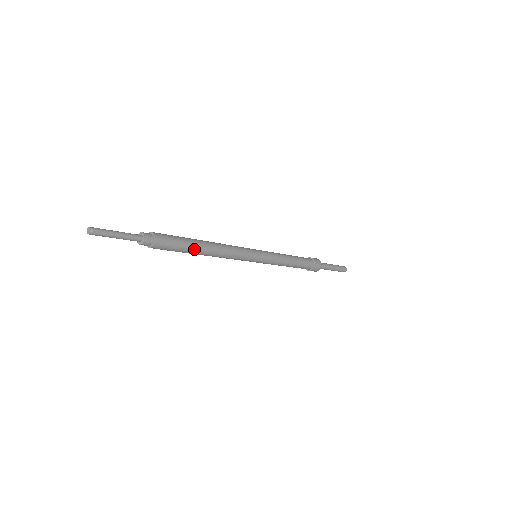
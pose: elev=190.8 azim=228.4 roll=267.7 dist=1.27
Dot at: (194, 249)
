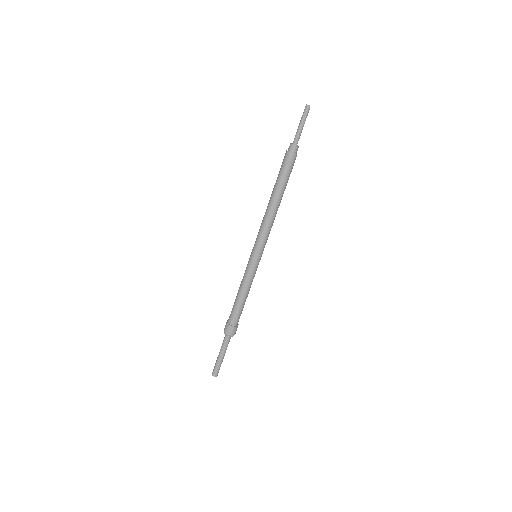
Dot at: (284, 190)
